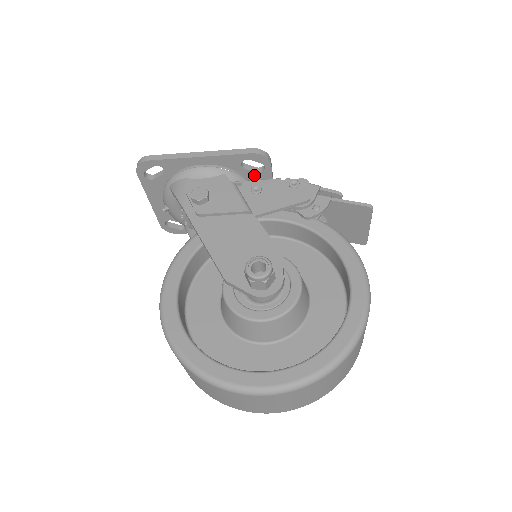
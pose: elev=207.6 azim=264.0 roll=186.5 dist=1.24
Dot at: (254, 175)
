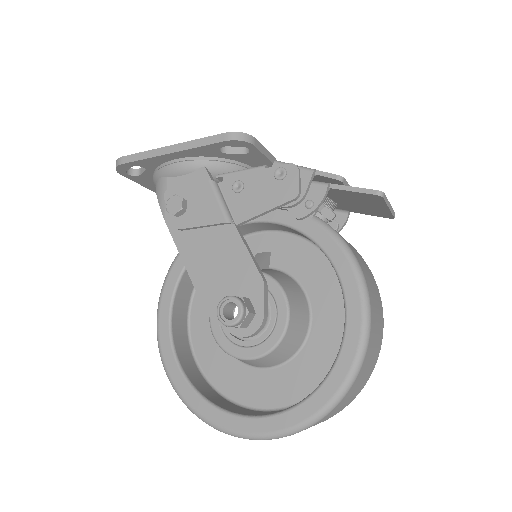
Dot at: (241, 156)
